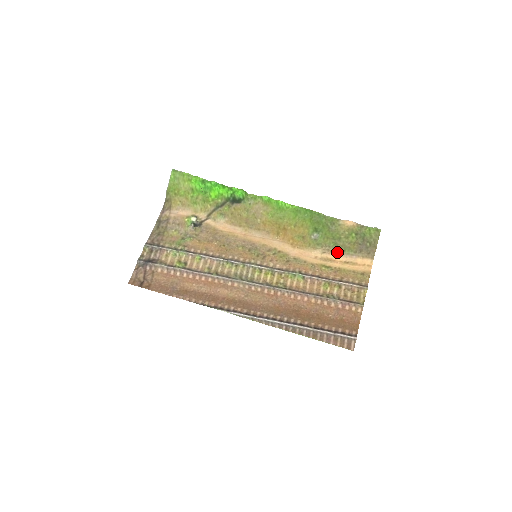
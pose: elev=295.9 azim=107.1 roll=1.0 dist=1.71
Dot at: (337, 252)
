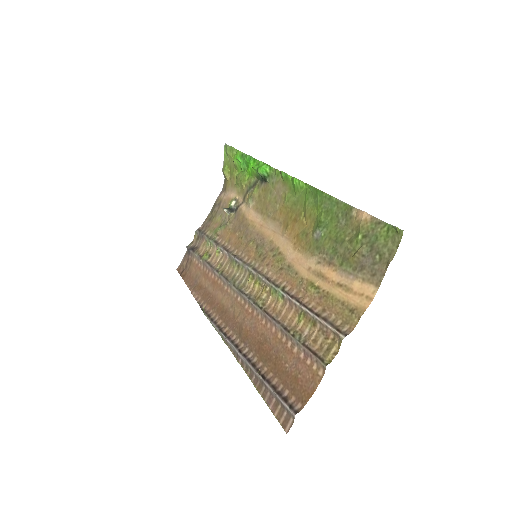
Dot at: (333, 265)
